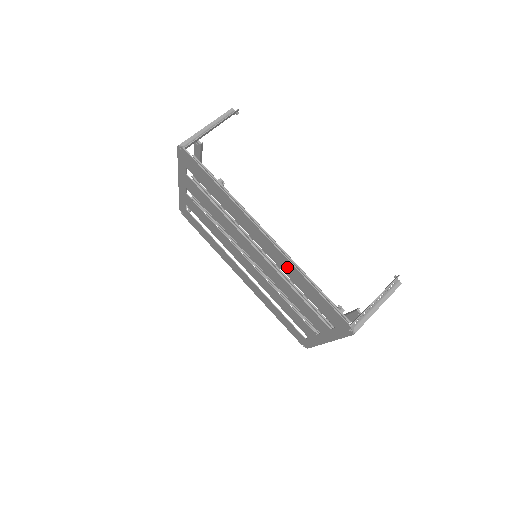
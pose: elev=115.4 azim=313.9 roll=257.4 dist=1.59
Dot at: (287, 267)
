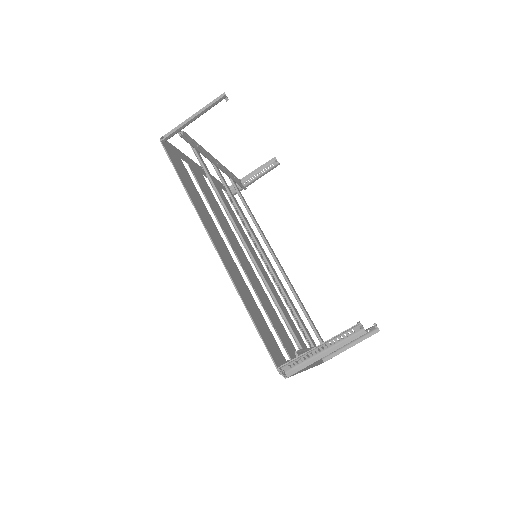
Dot at: (238, 283)
